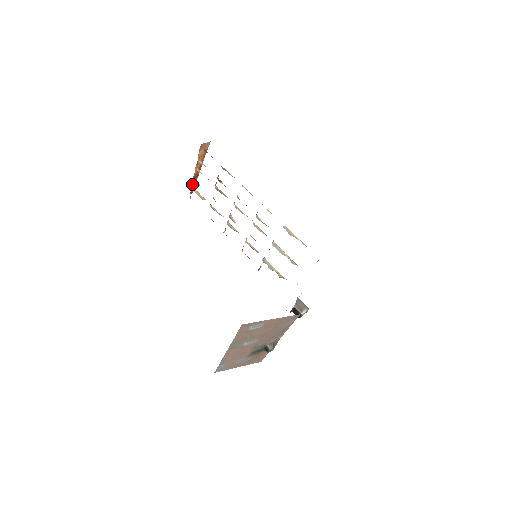
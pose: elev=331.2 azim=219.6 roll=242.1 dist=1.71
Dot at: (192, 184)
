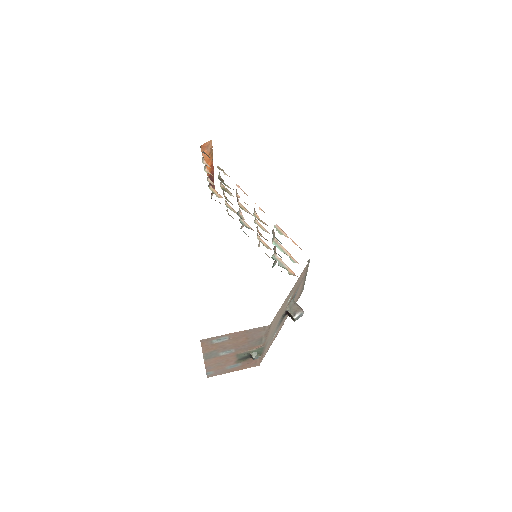
Dot at: occluded
